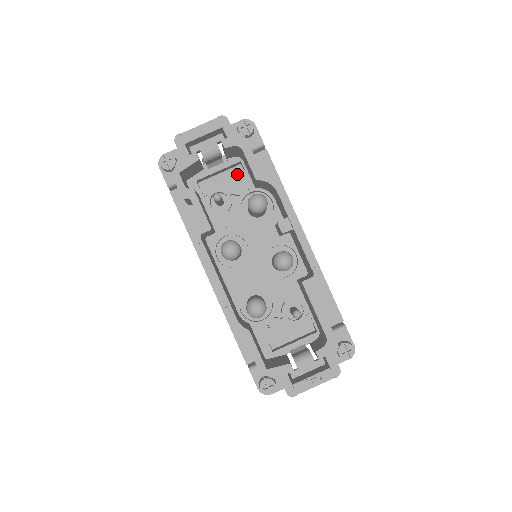
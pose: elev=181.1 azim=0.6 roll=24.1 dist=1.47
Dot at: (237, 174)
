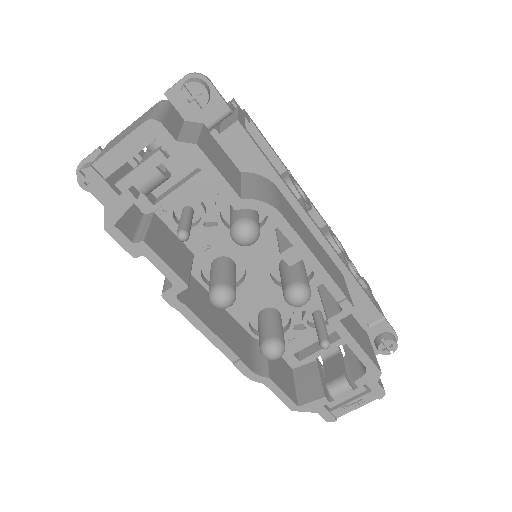
Dot at: (202, 172)
